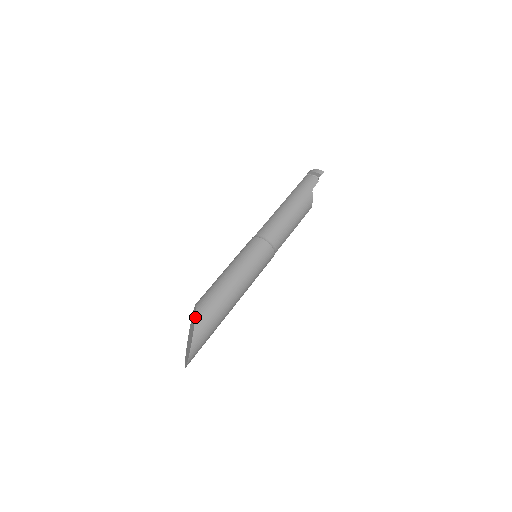
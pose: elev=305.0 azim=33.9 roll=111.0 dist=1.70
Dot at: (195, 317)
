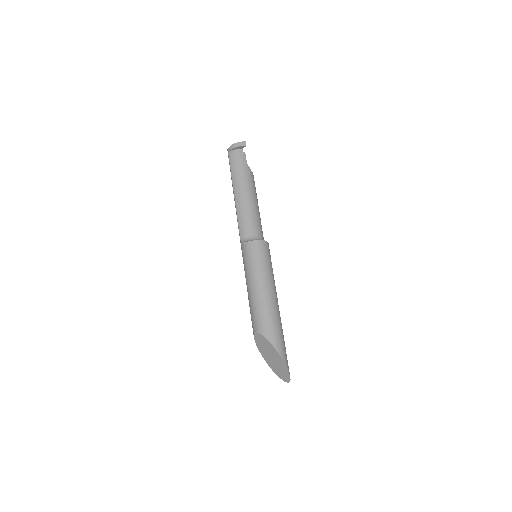
Dot at: (271, 344)
